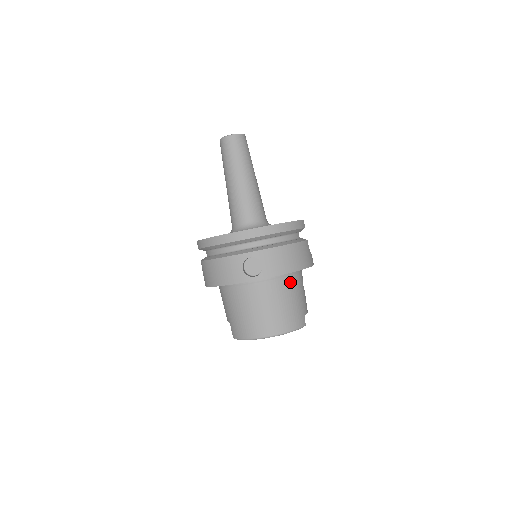
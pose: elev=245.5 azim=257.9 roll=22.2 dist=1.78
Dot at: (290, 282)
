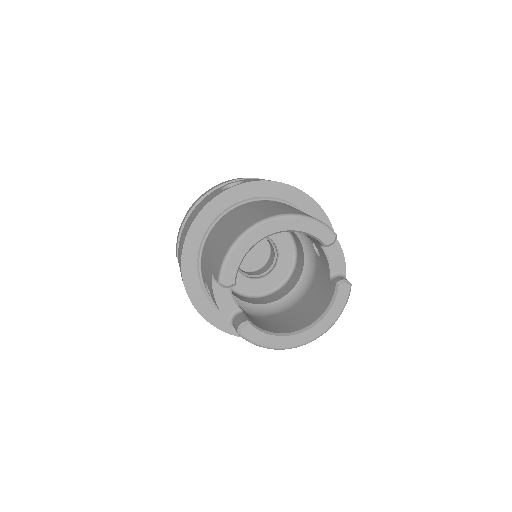
Dot at: occluded
